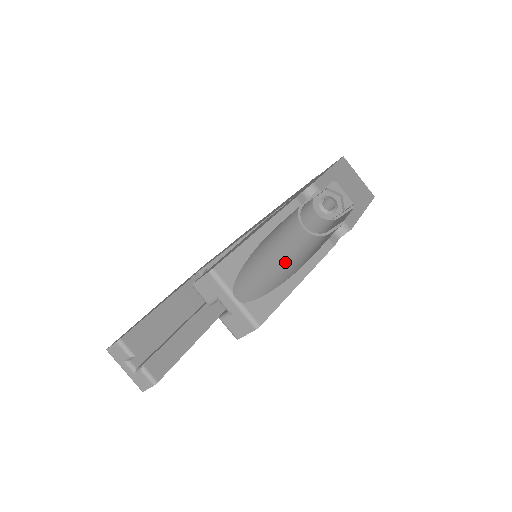
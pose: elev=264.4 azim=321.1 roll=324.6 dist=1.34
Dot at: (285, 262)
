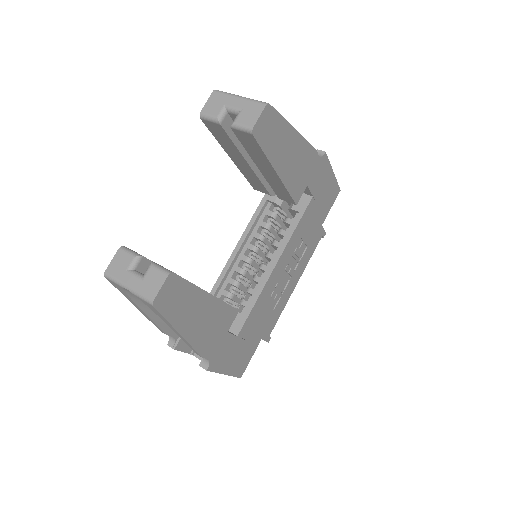
Dot at: occluded
